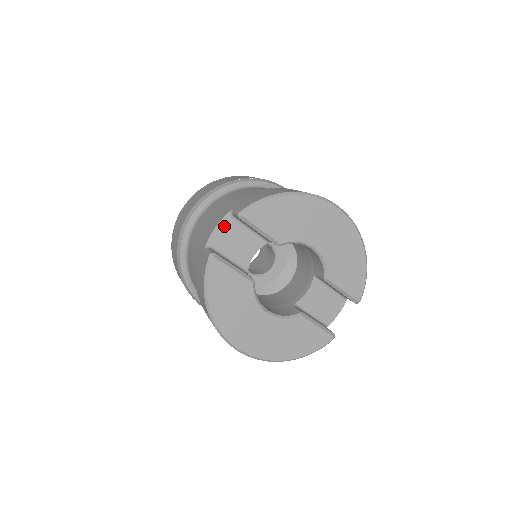
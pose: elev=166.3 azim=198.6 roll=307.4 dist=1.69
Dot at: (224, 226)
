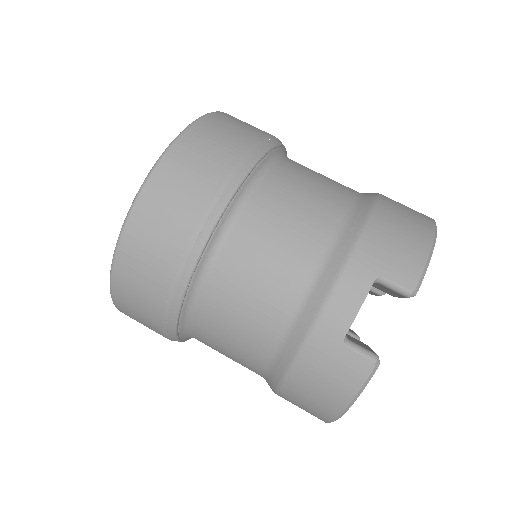
Dot at: (363, 300)
